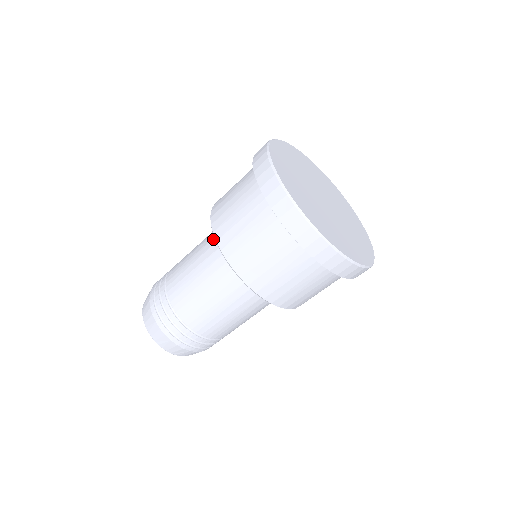
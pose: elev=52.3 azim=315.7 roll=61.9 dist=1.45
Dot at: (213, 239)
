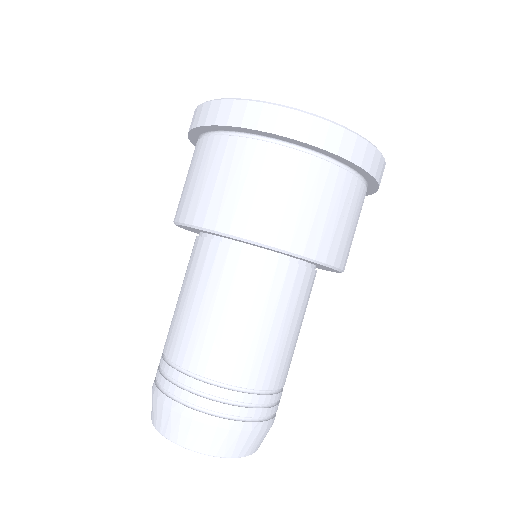
Dot at: occluded
